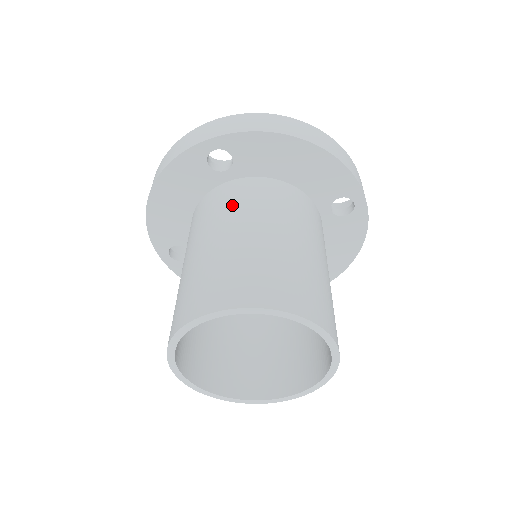
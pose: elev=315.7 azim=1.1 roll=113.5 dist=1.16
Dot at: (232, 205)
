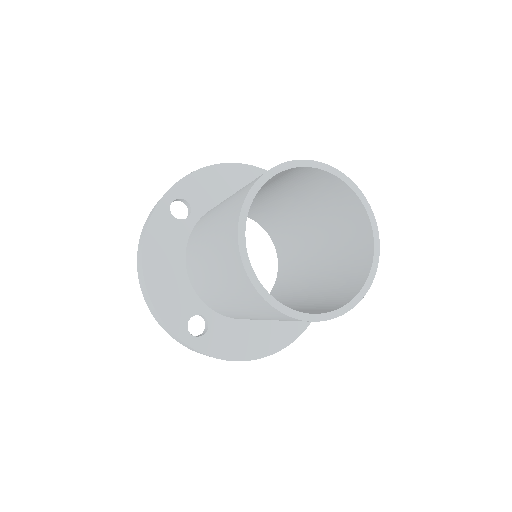
Dot at: (210, 212)
